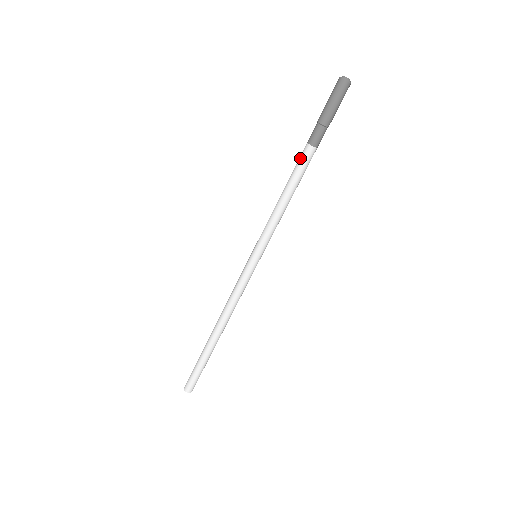
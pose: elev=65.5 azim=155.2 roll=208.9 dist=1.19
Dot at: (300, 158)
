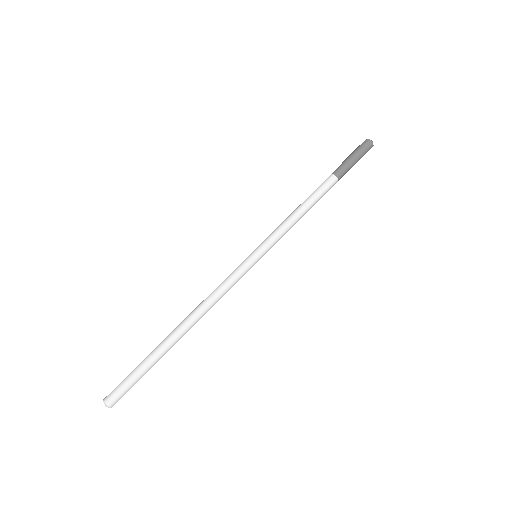
Dot at: (323, 182)
